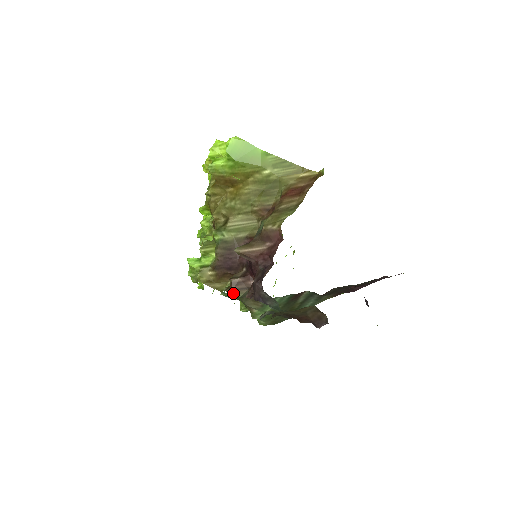
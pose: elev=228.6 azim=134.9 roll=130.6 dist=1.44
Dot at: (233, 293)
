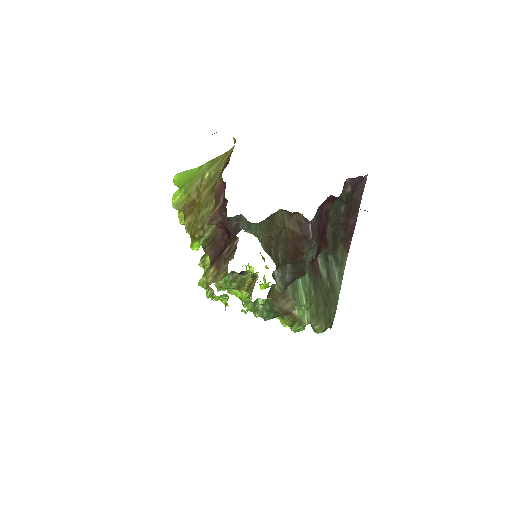
Dot at: (228, 261)
